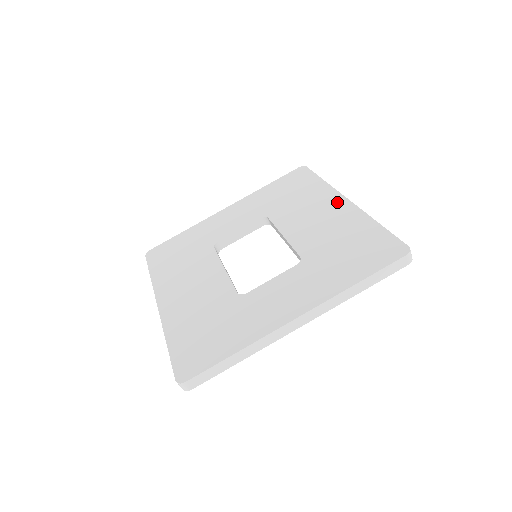
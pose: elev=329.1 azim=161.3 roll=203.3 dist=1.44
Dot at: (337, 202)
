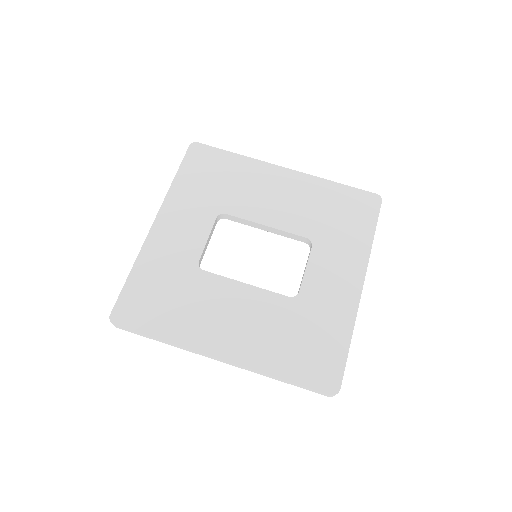
Dot at: (280, 174)
